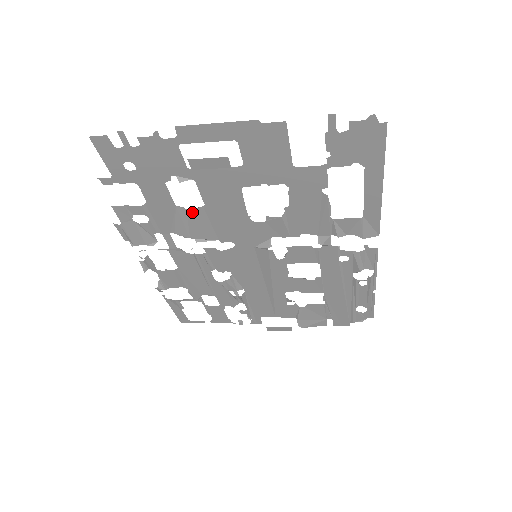
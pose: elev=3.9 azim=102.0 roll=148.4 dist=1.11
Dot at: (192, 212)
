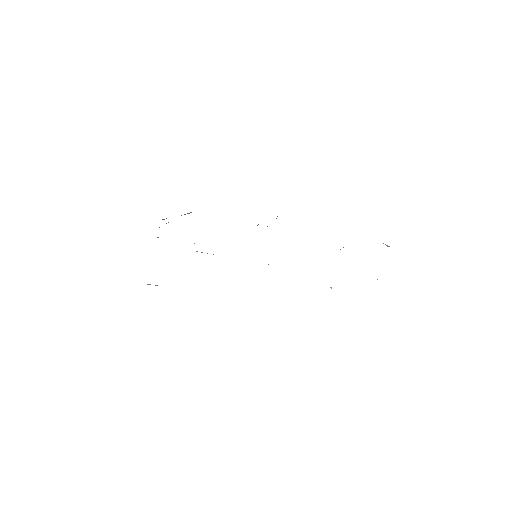
Dot at: occluded
